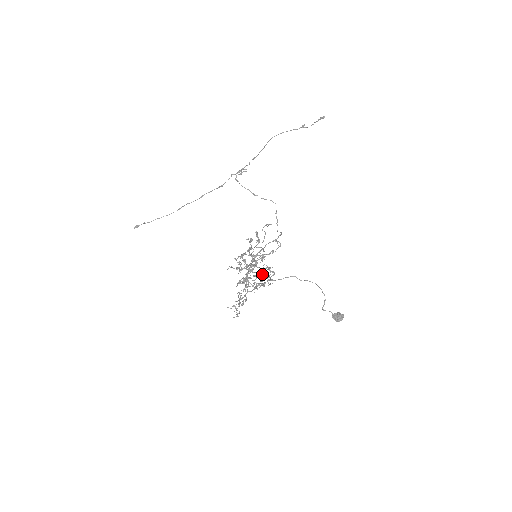
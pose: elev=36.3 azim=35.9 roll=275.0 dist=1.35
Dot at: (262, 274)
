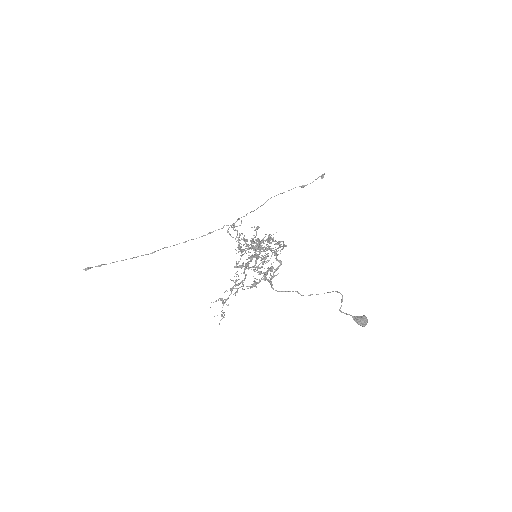
Dot at: (262, 273)
